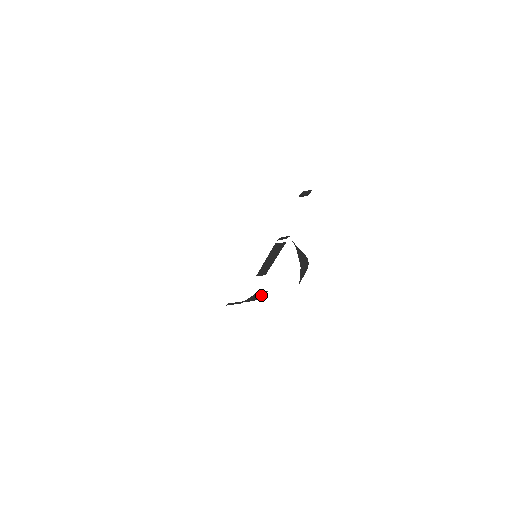
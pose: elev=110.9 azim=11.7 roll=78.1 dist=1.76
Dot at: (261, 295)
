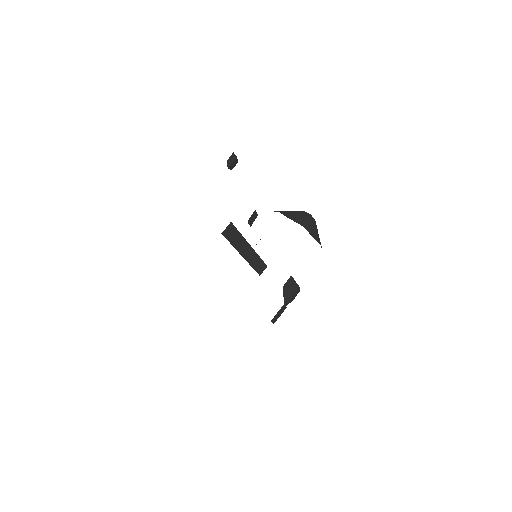
Dot at: (291, 285)
